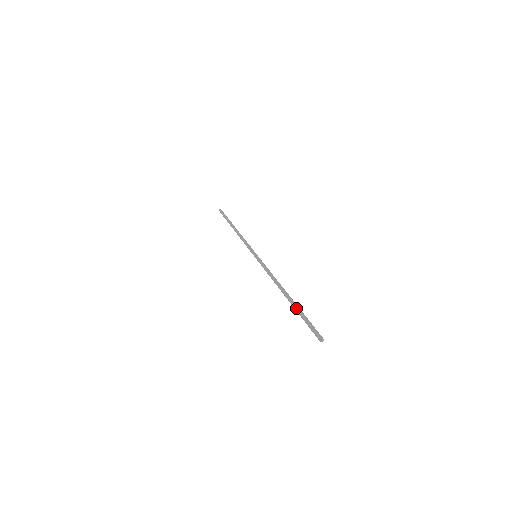
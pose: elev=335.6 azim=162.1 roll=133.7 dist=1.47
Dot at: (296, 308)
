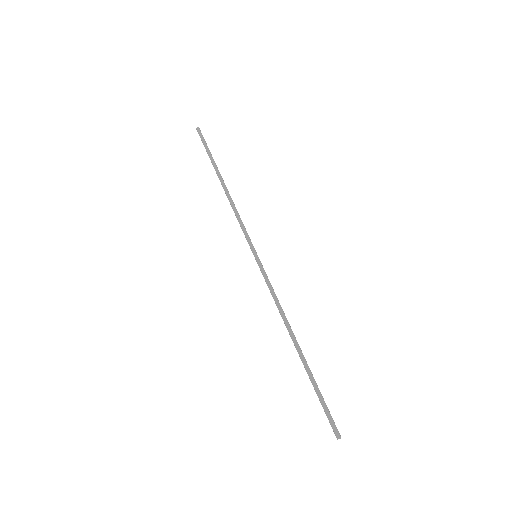
Dot at: (310, 379)
